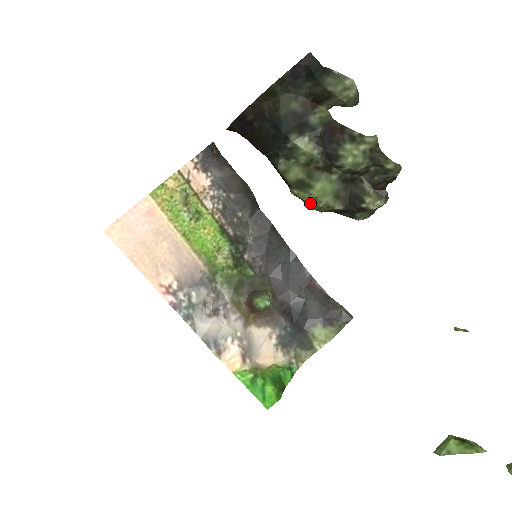
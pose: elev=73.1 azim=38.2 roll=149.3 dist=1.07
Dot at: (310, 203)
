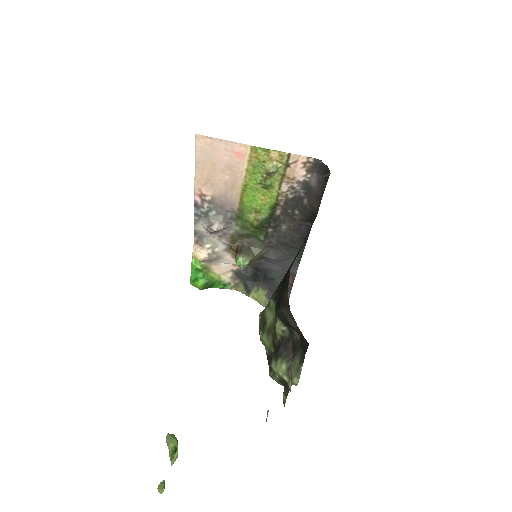
Dot at: (259, 329)
